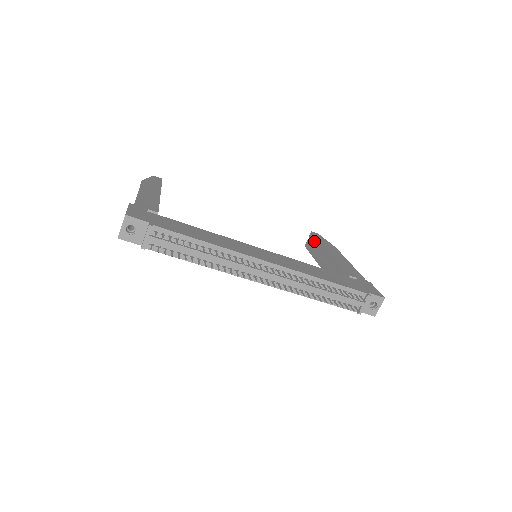
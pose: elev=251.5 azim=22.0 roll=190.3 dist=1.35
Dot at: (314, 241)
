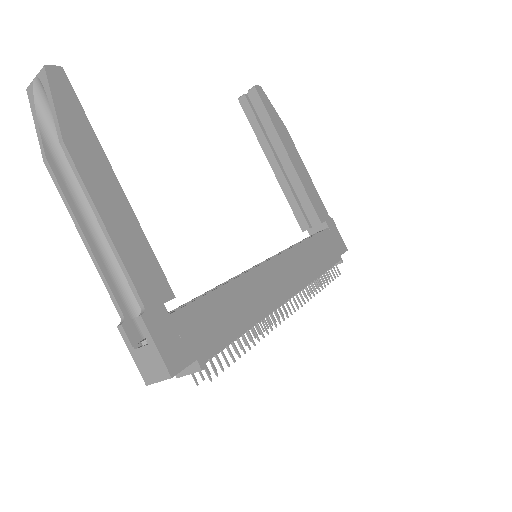
Dot at: (261, 112)
